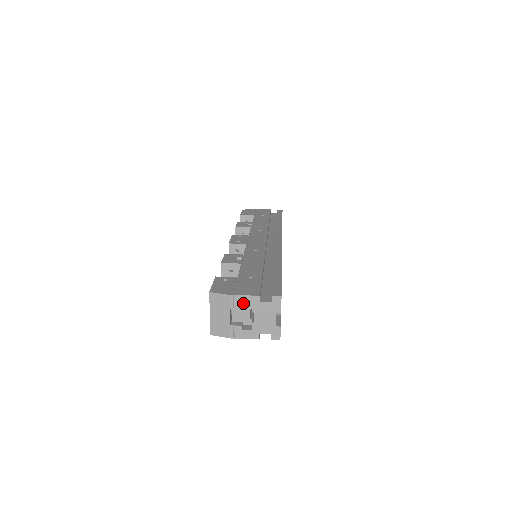
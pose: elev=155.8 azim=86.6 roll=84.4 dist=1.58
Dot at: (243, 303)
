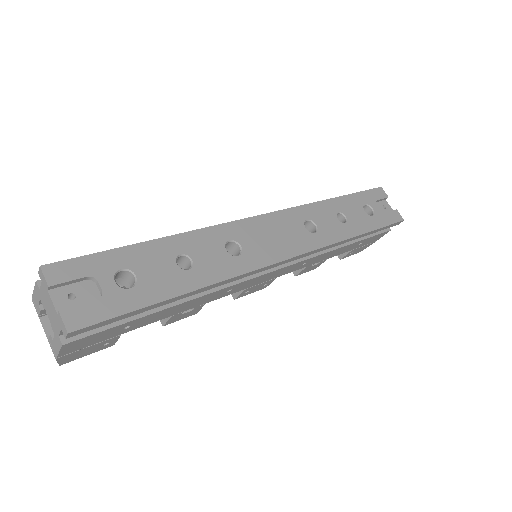
Dot at: (38, 302)
